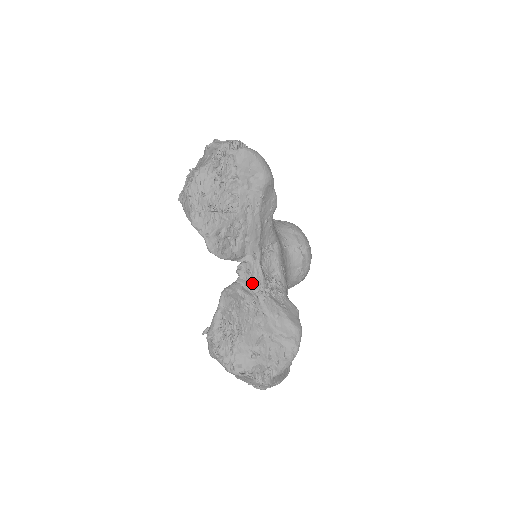
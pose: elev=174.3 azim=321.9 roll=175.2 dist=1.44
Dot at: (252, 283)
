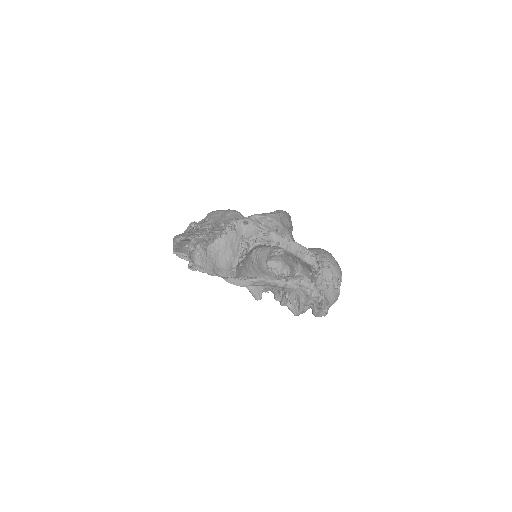
Dot at: occluded
